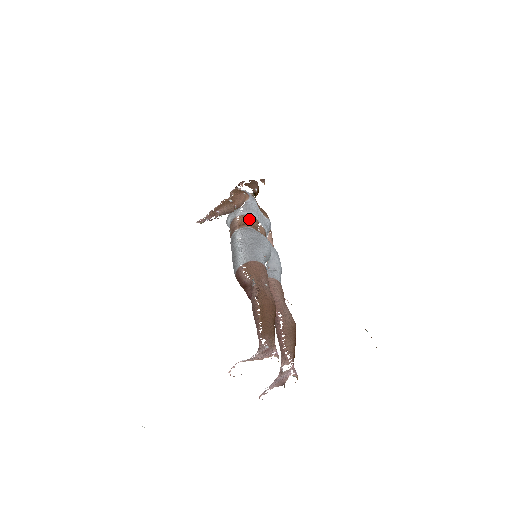
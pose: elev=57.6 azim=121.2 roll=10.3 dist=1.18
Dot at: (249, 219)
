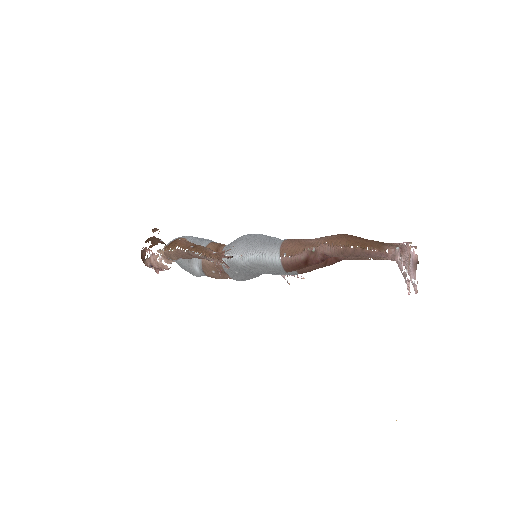
Dot at: (212, 246)
